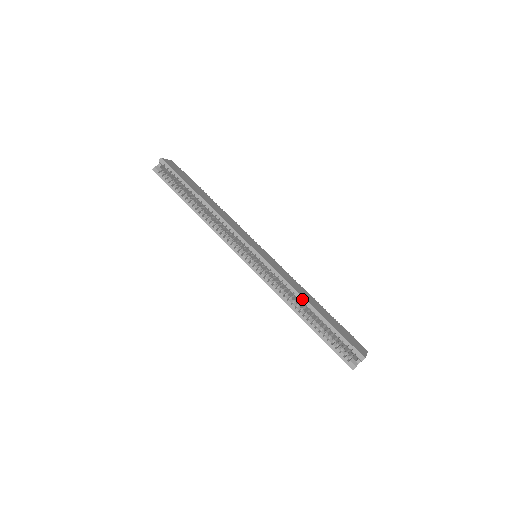
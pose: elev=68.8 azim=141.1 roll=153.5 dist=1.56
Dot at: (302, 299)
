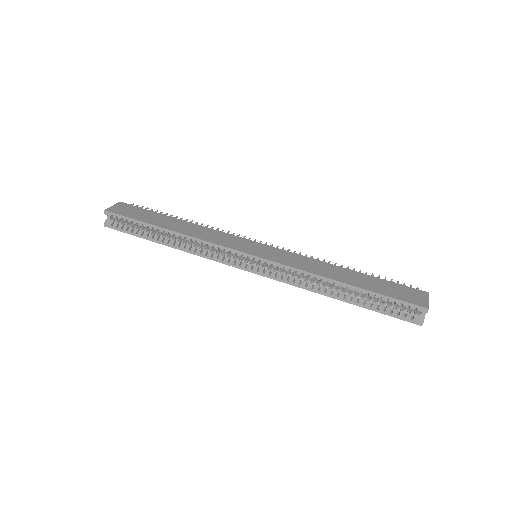
Dot at: (327, 280)
